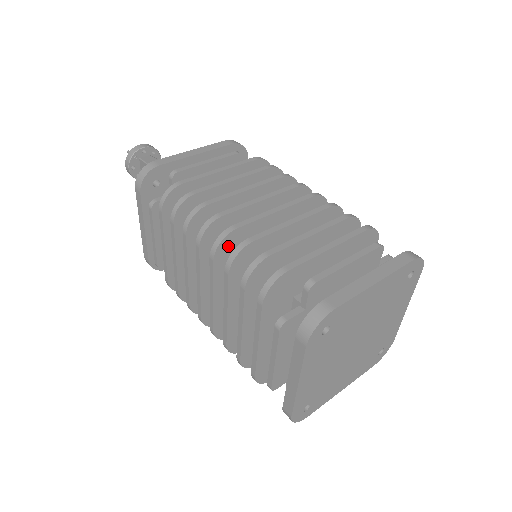
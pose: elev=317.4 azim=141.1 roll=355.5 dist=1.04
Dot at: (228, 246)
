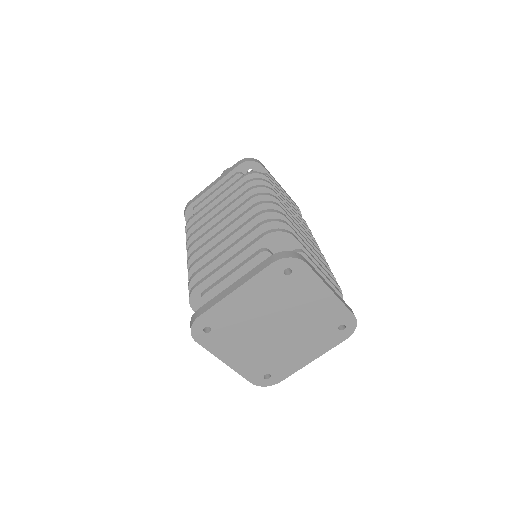
Dot at: occluded
